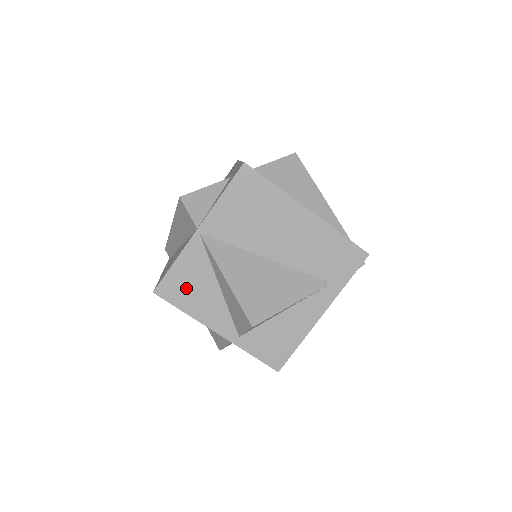
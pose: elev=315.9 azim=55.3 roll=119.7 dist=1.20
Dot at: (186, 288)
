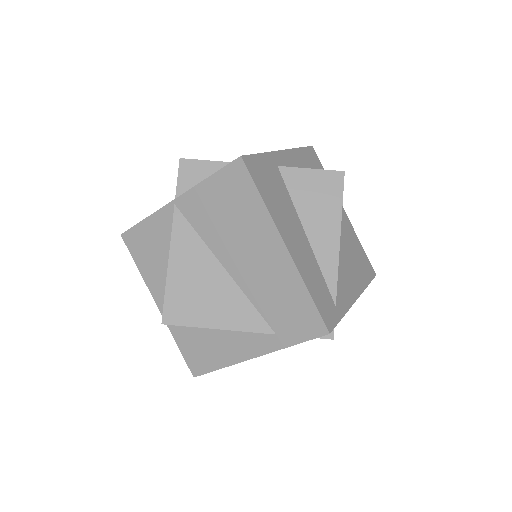
Dot at: (147, 248)
